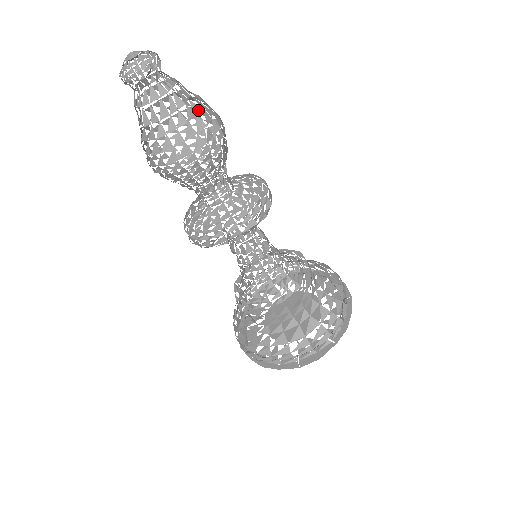
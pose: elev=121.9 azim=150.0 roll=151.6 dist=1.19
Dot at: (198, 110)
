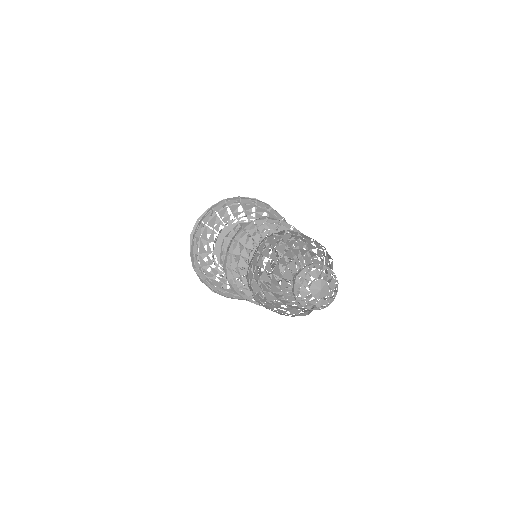
Dot at: occluded
